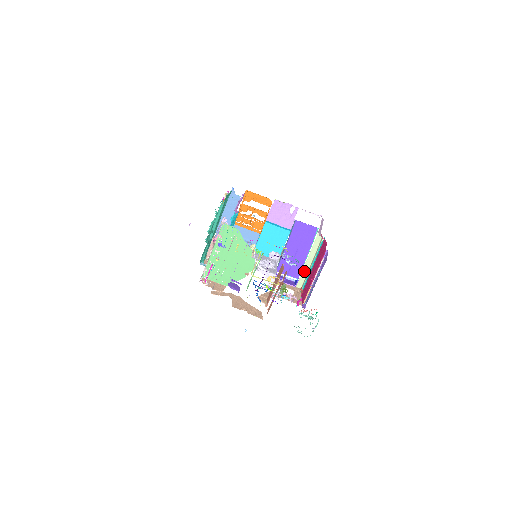
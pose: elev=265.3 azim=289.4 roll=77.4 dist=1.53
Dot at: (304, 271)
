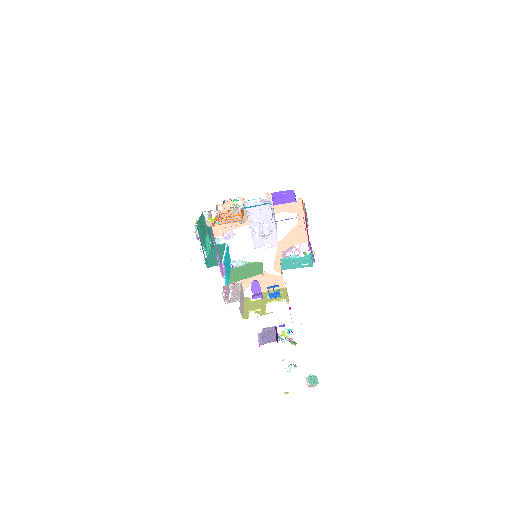
Dot at: occluded
